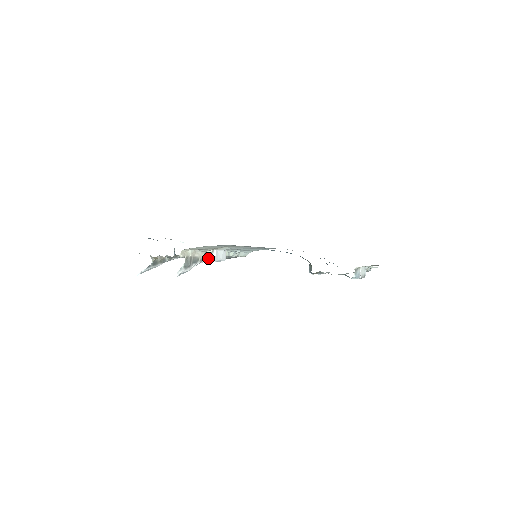
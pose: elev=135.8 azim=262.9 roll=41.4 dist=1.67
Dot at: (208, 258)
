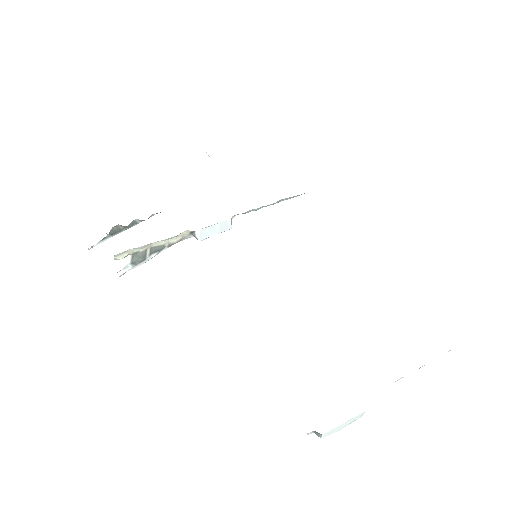
Dot at: (190, 235)
